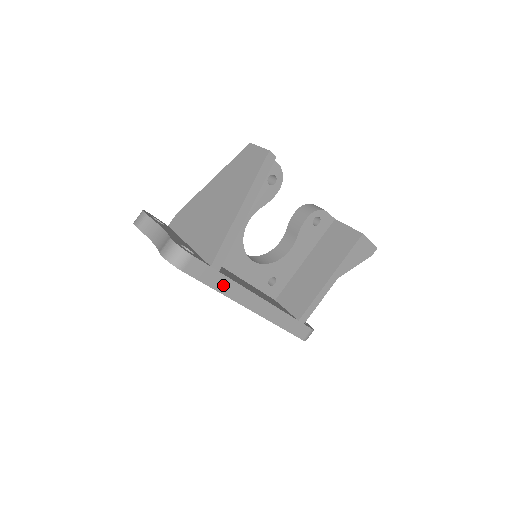
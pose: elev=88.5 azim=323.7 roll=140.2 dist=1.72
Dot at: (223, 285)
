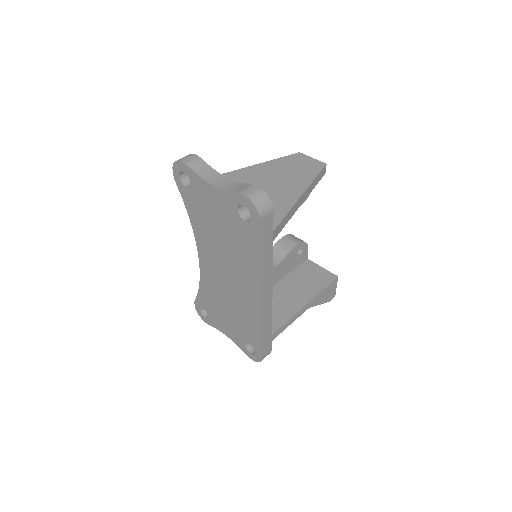
Dot at: (266, 258)
